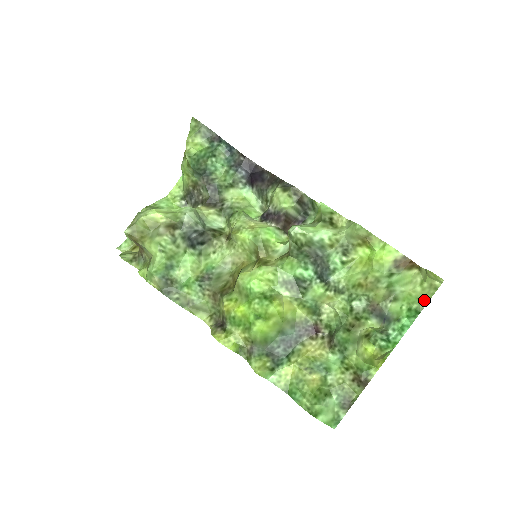
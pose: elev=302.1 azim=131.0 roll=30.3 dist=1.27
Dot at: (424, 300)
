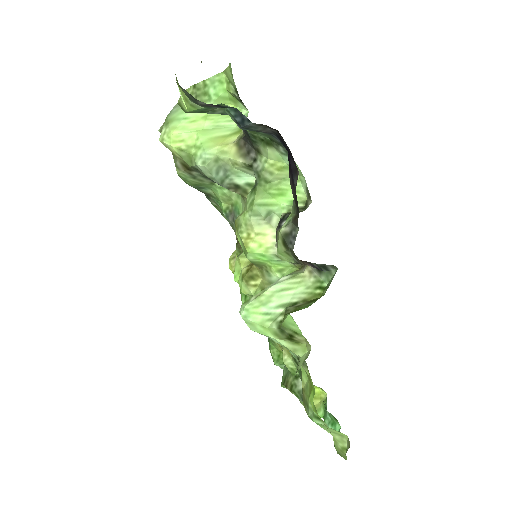
Dot at: (338, 452)
